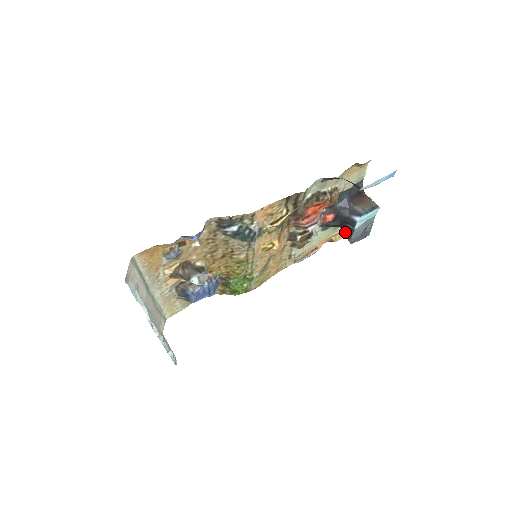
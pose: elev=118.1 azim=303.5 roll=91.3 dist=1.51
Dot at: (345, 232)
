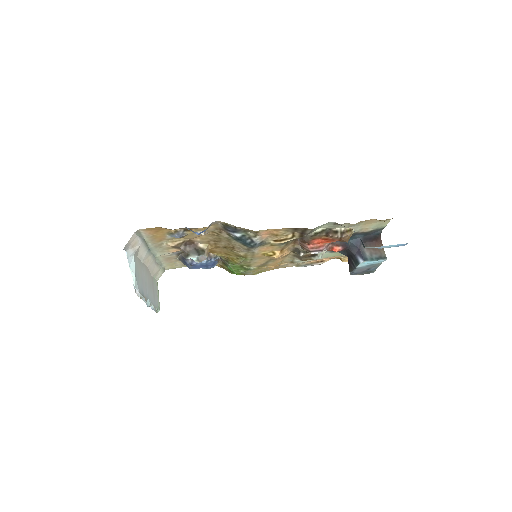
Dot at: (349, 264)
